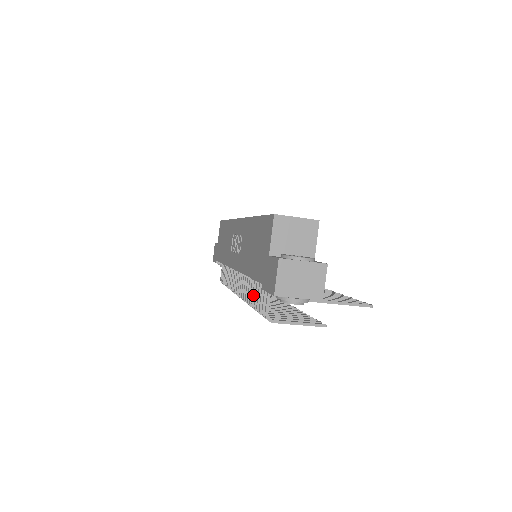
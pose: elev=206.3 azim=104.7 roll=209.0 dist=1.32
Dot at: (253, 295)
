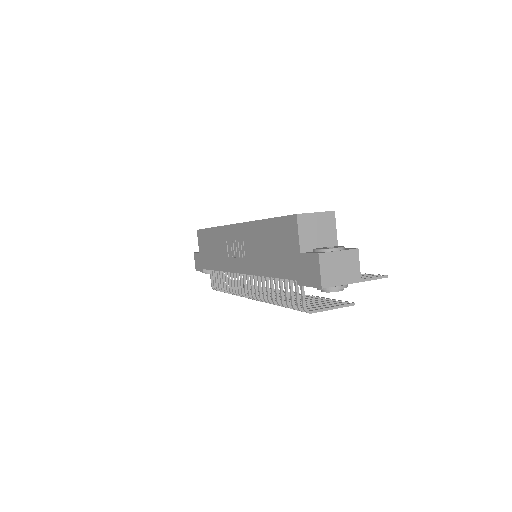
Dot at: (276, 293)
